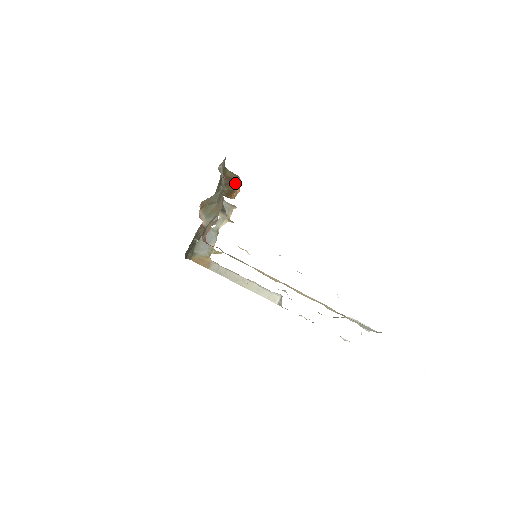
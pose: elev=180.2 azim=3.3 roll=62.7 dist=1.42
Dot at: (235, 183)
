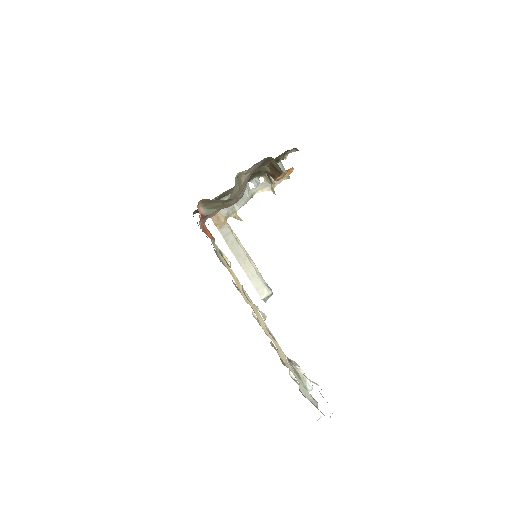
Dot at: (279, 173)
